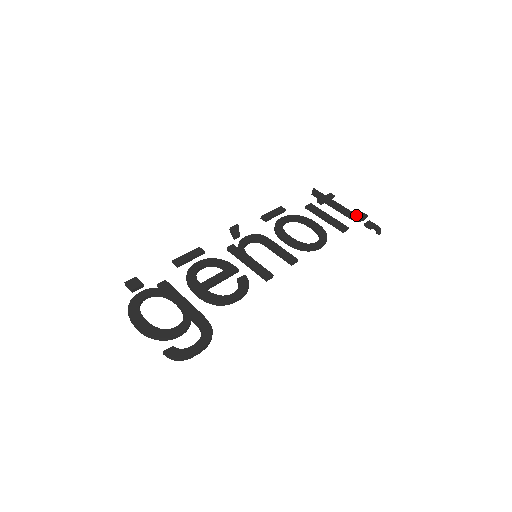
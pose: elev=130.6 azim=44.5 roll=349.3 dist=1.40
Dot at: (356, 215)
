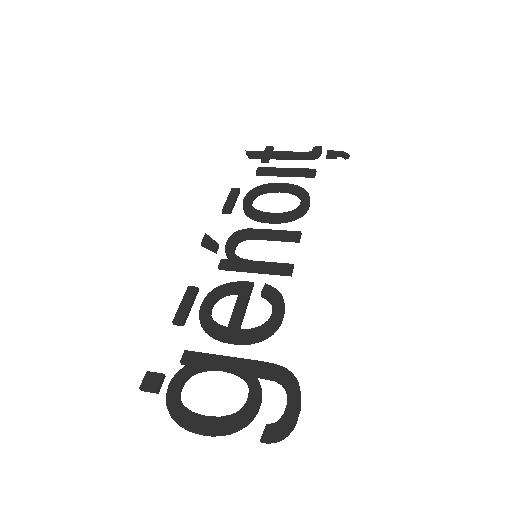
Dot at: (311, 153)
